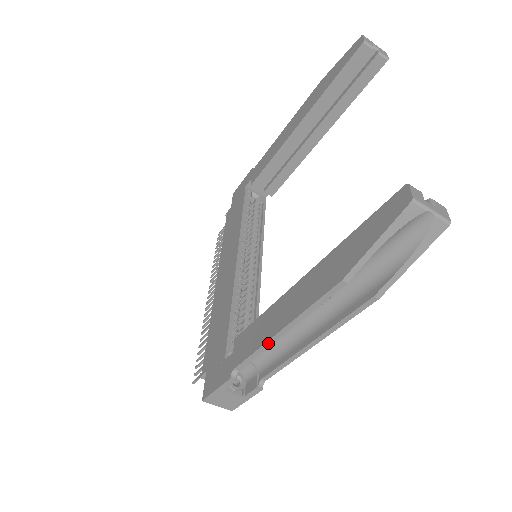
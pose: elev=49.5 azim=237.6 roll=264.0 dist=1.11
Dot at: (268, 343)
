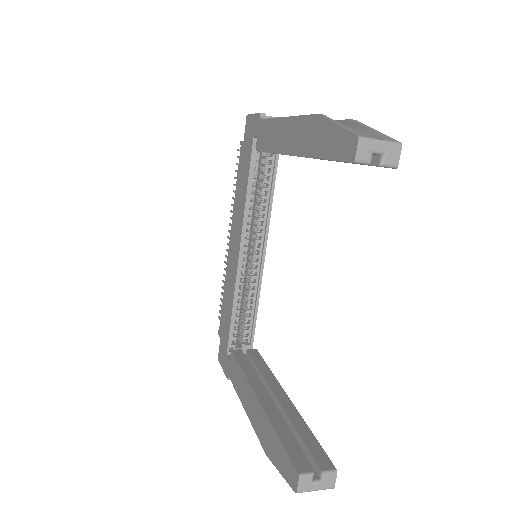
Dot at: (241, 400)
